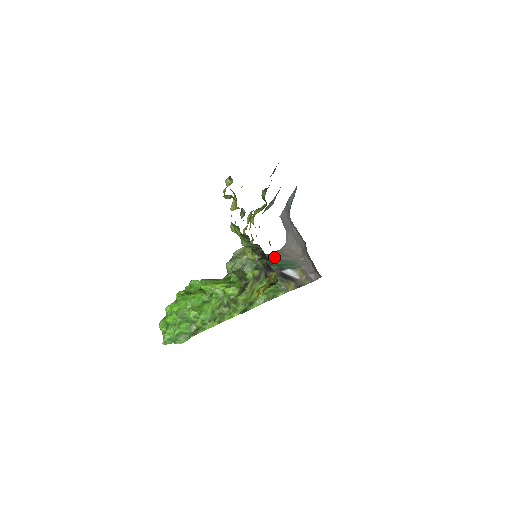
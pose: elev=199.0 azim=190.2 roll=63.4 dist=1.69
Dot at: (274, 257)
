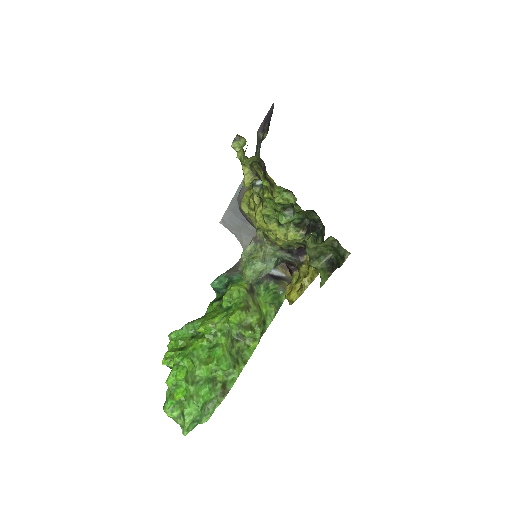
Dot at: occluded
